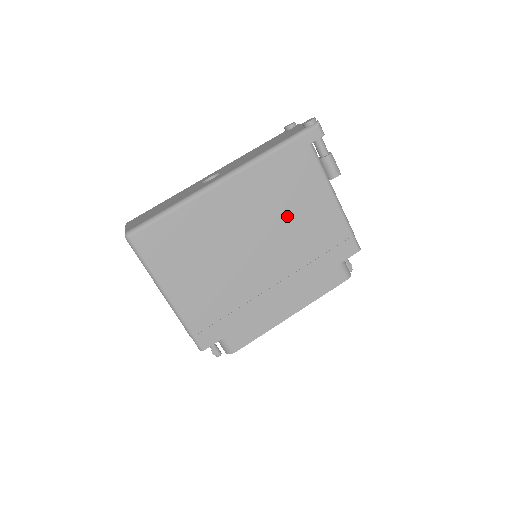
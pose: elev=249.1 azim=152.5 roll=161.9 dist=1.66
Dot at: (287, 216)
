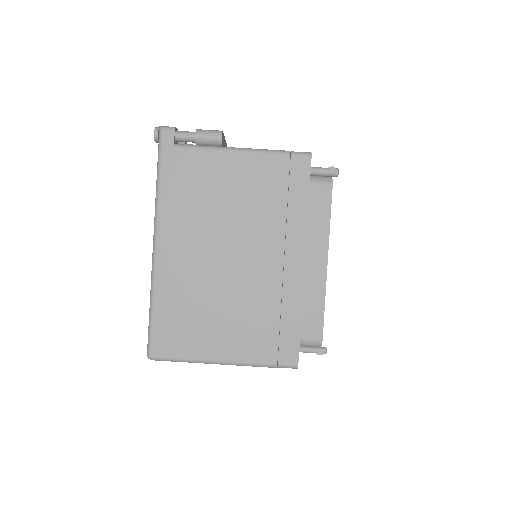
Dot at: (226, 209)
